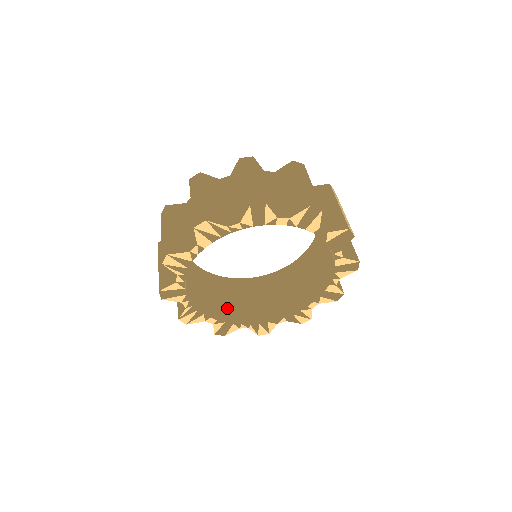
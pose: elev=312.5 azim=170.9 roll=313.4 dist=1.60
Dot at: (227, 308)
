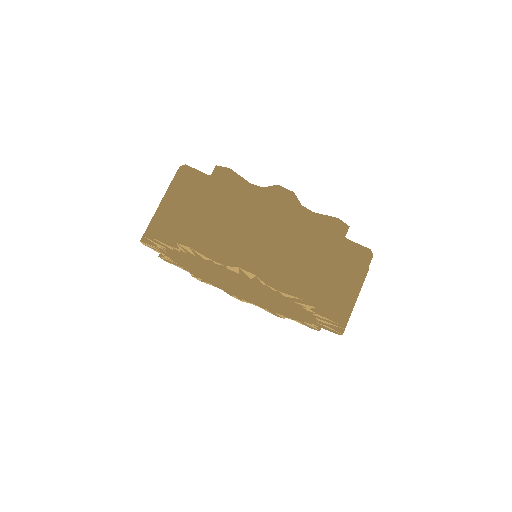
Dot at: occluded
